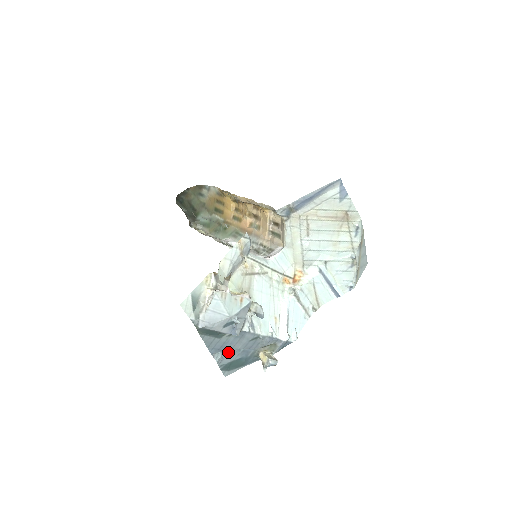
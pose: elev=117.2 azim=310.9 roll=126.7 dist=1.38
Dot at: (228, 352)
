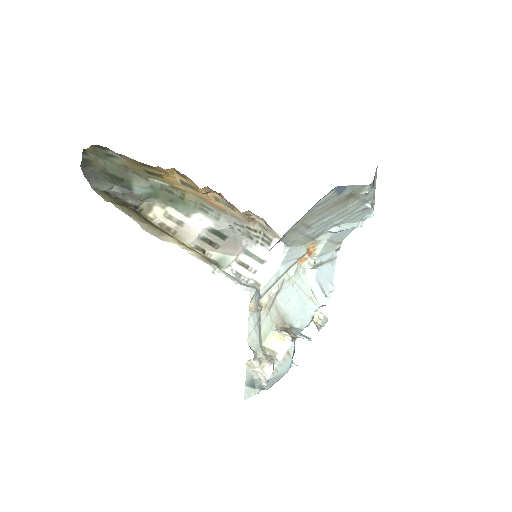
Dot at: occluded
